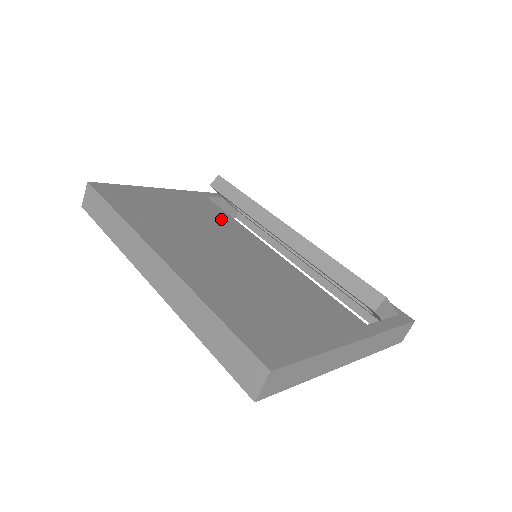
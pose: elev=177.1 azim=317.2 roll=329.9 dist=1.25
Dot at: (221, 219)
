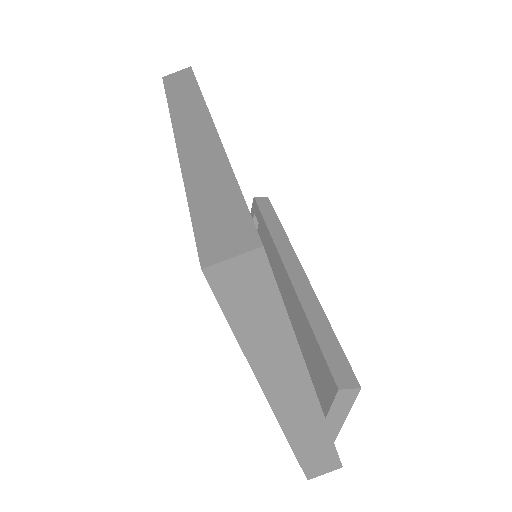
Dot at: occluded
